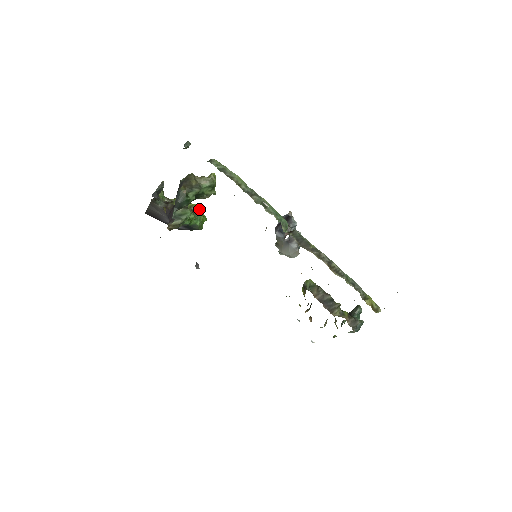
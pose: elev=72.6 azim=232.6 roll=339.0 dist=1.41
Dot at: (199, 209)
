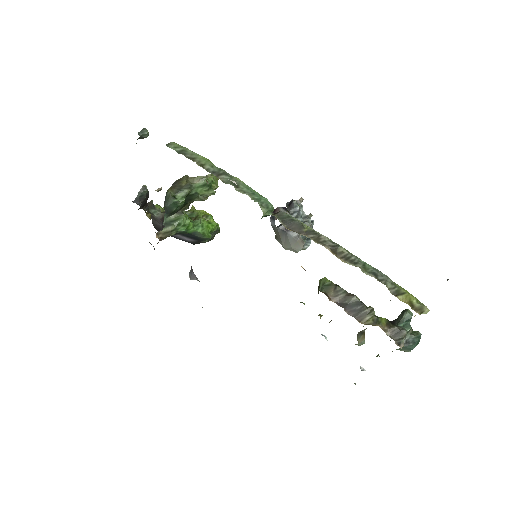
Dot at: (212, 218)
